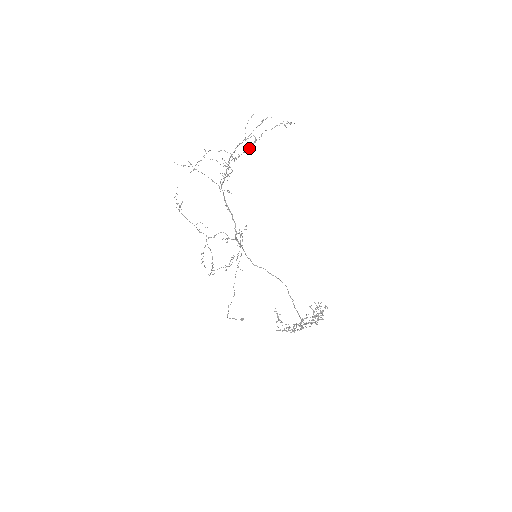
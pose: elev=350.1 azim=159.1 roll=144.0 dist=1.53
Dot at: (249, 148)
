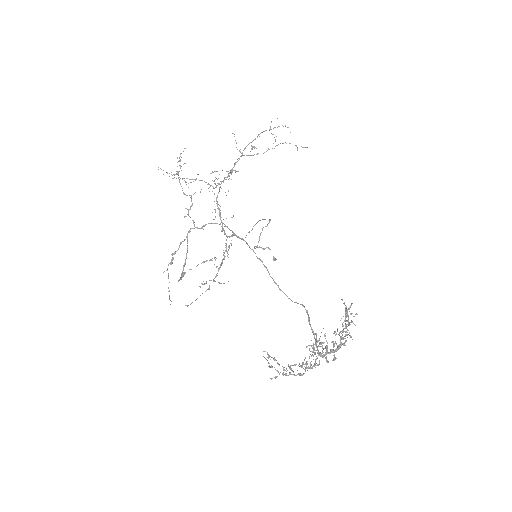
Dot at: occluded
